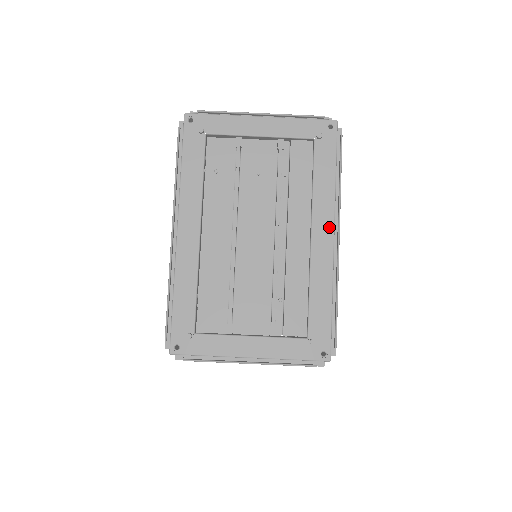
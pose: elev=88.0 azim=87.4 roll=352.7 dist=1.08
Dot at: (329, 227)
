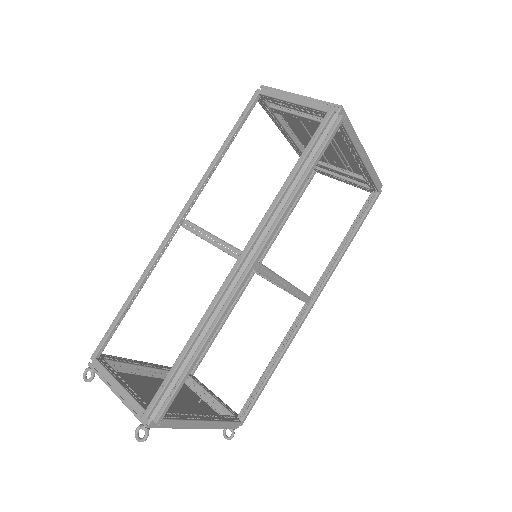
Dot at: occluded
